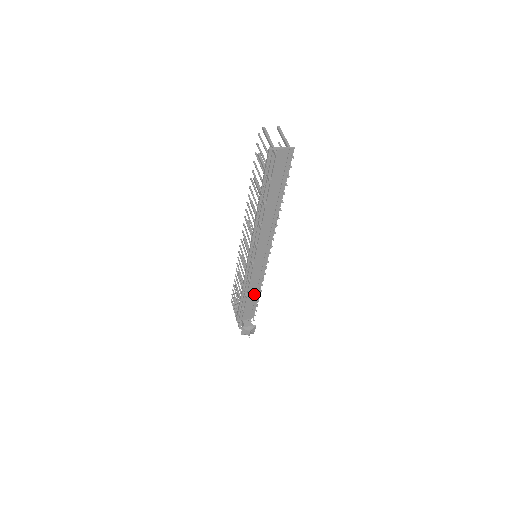
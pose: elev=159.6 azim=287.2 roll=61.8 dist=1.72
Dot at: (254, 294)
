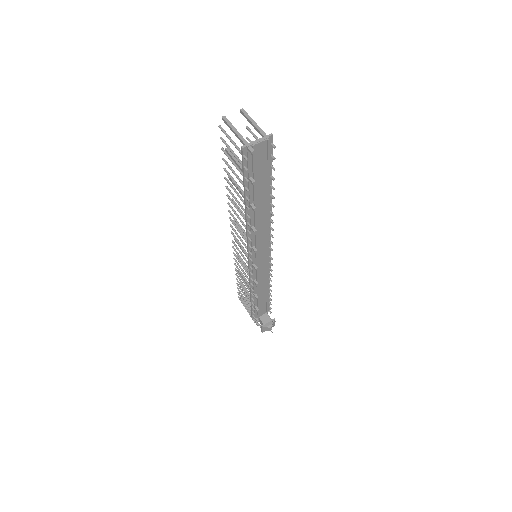
Dot at: (264, 291)
